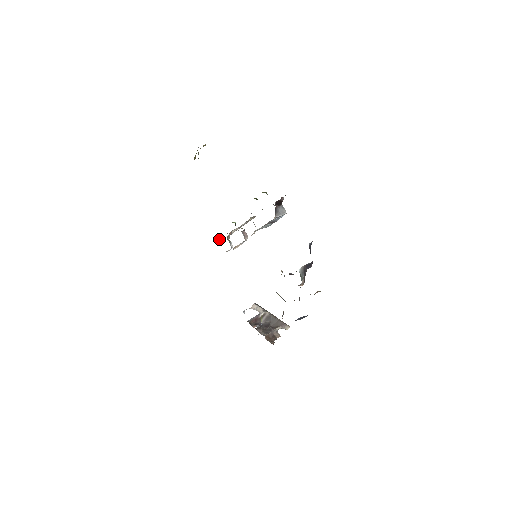
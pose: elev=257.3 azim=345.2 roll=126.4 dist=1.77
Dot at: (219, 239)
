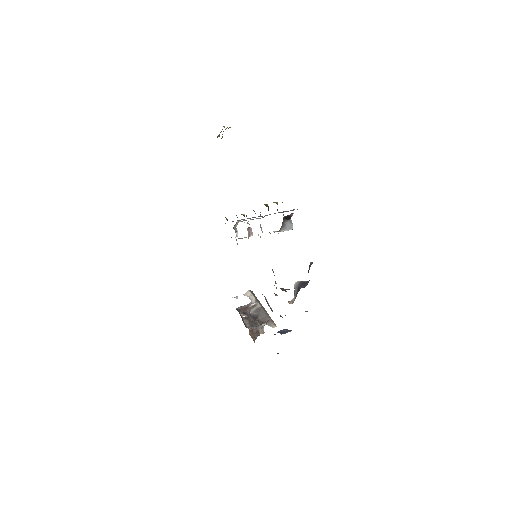
Dot at: occluded
